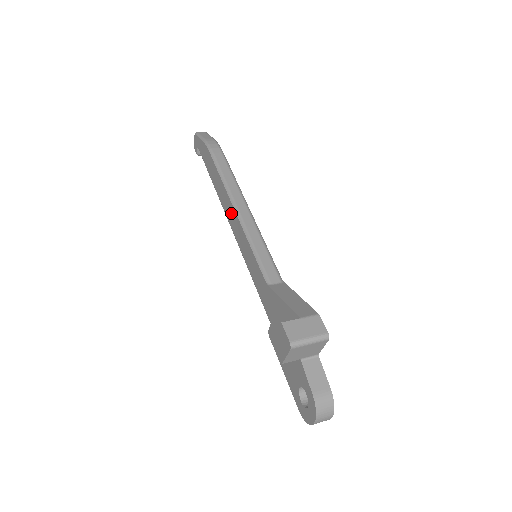
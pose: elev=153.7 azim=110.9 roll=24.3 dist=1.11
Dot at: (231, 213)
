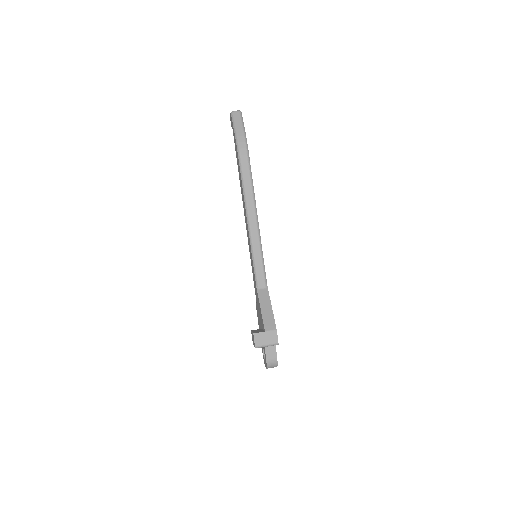
Dot at: (245, 216)
